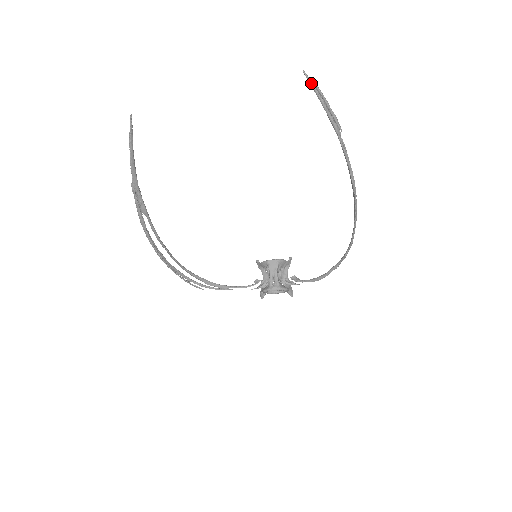
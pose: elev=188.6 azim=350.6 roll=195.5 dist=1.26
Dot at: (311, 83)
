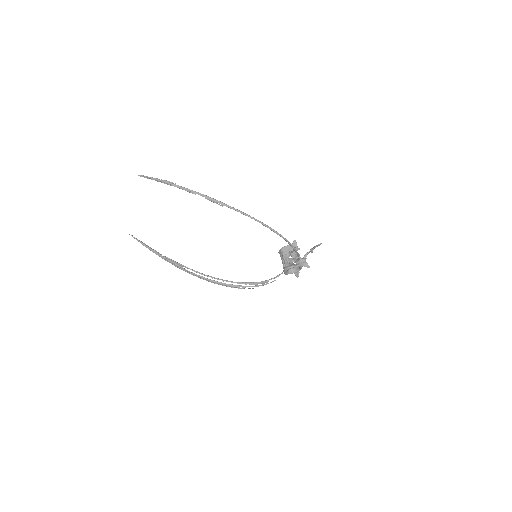
Dot at: (144, 177)
